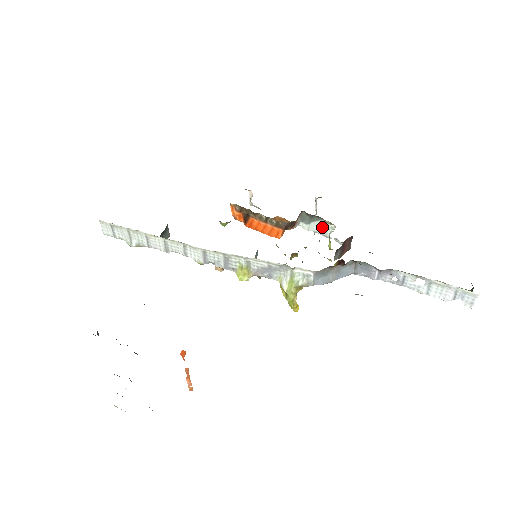
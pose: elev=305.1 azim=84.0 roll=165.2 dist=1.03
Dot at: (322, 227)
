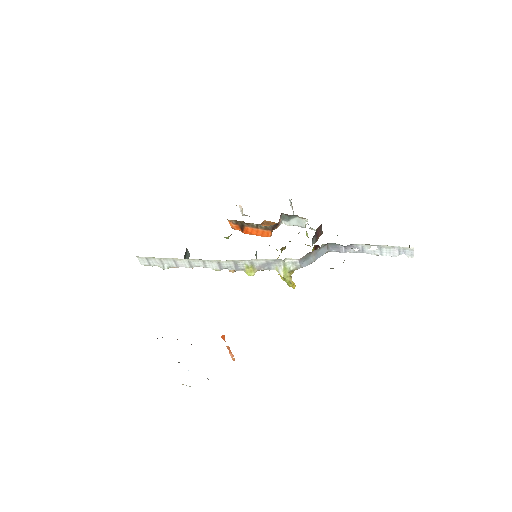
Dot at: (299, 222)
